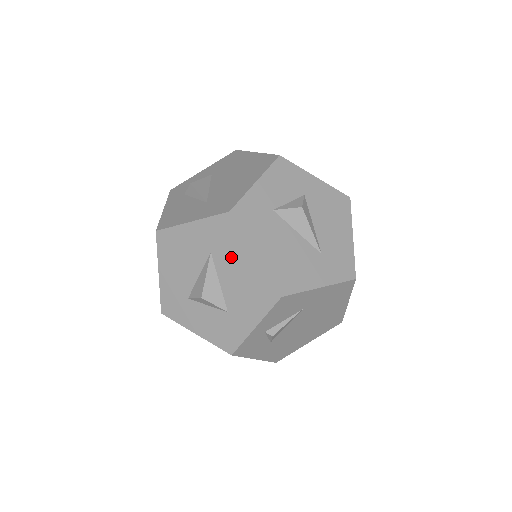
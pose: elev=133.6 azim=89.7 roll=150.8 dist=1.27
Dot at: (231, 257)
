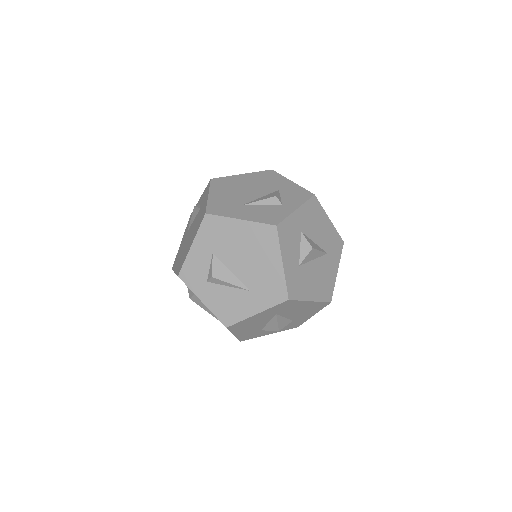
Dot at: (293, 309)
